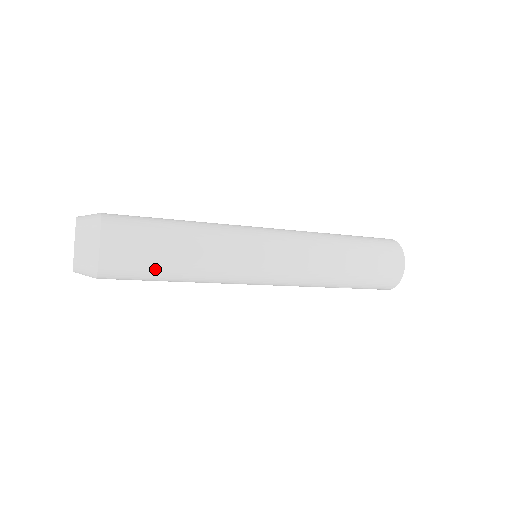
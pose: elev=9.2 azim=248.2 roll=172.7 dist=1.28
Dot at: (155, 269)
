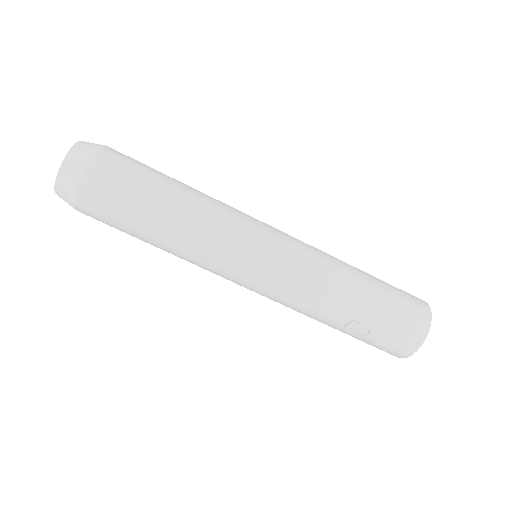
Dot at: (146, 196)
